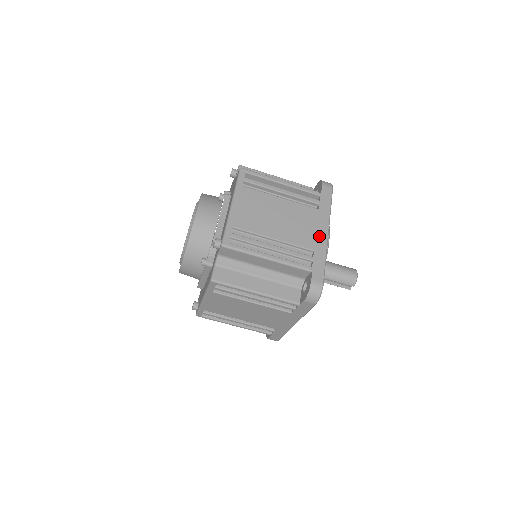
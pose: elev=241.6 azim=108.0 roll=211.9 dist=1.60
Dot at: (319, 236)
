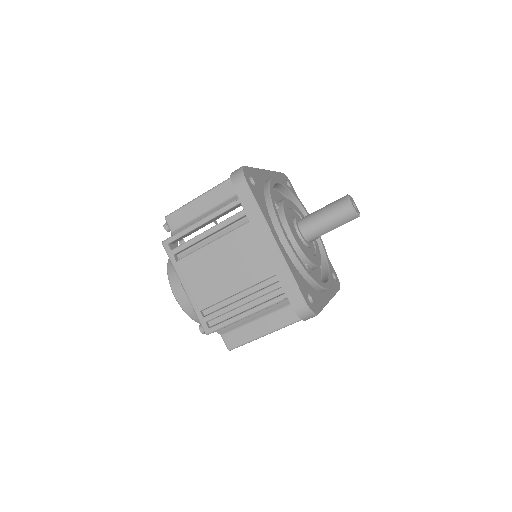
Dot at: (269, 254)
